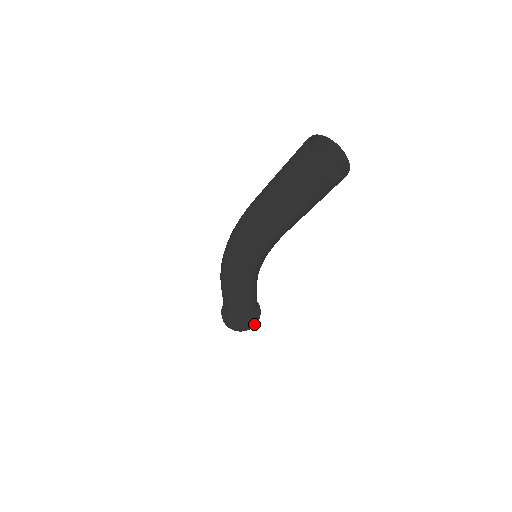
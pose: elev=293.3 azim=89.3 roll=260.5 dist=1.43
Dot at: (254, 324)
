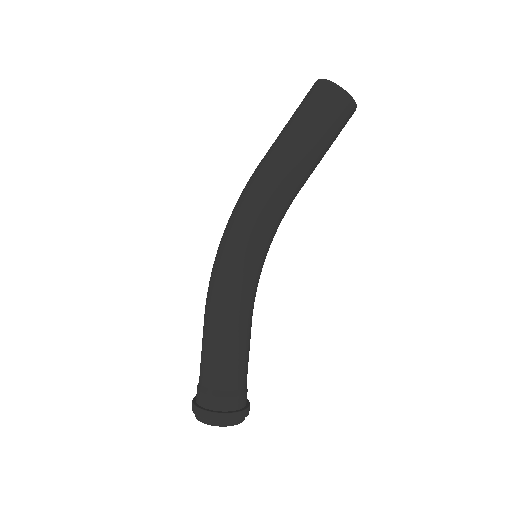
Dot at: (238, 412)
